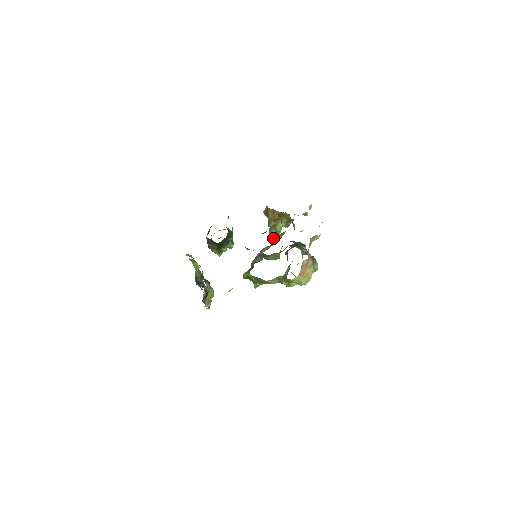
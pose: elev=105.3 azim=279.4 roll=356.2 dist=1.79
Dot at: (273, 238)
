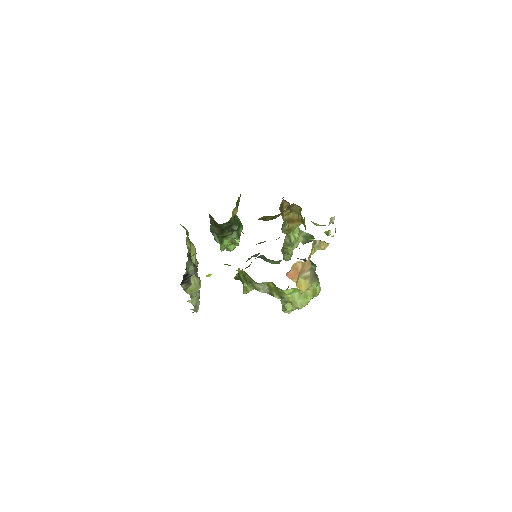
Dot at: (286, 252)
